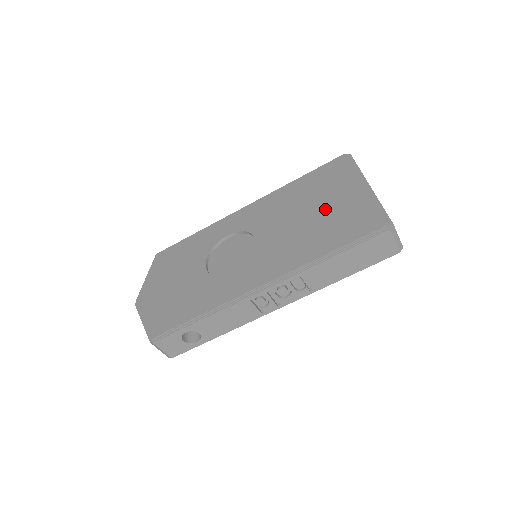
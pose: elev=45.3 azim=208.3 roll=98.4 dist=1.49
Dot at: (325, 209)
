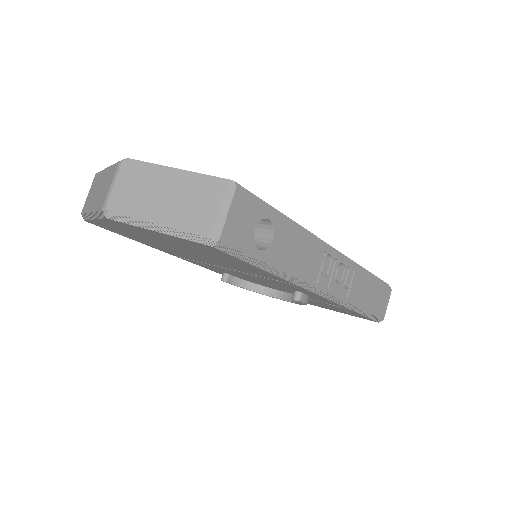
Dot at: occluded
